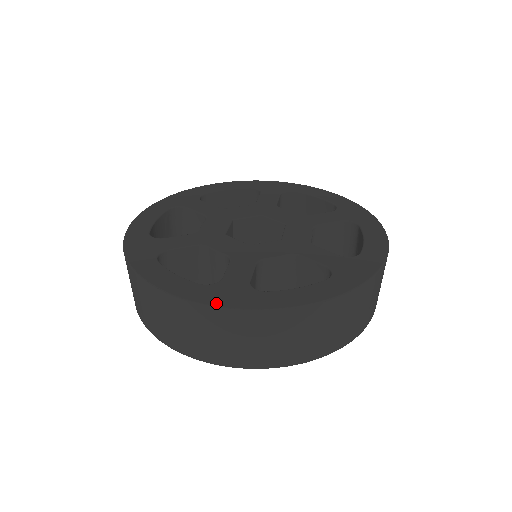
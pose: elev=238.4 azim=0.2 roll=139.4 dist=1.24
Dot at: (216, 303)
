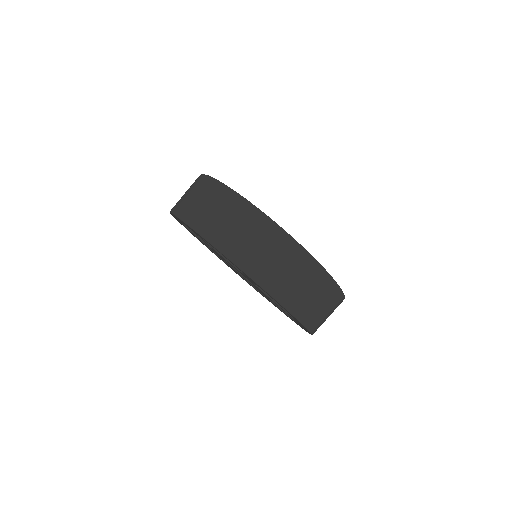
Dot at: occluded
